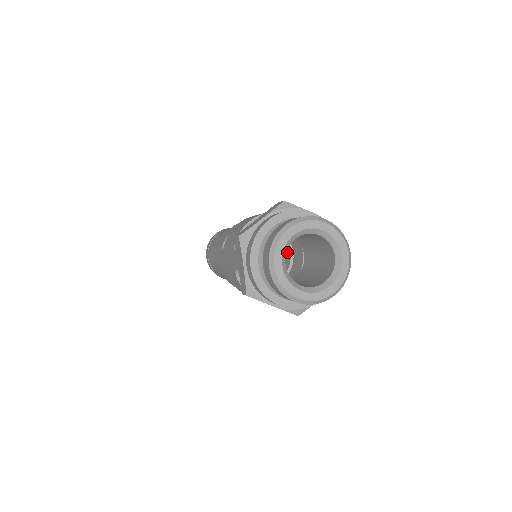
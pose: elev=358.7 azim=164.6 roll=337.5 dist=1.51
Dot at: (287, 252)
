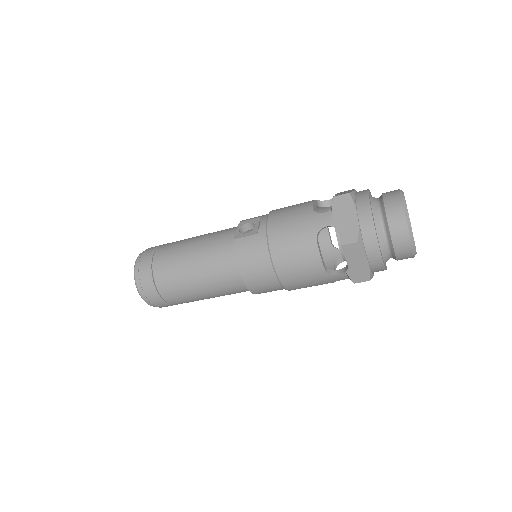
Dot at: occluded
